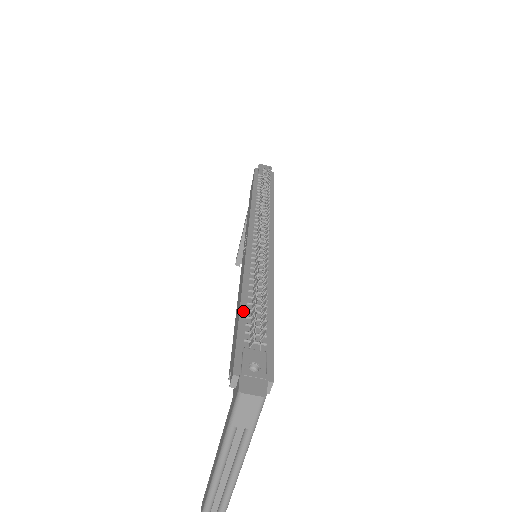
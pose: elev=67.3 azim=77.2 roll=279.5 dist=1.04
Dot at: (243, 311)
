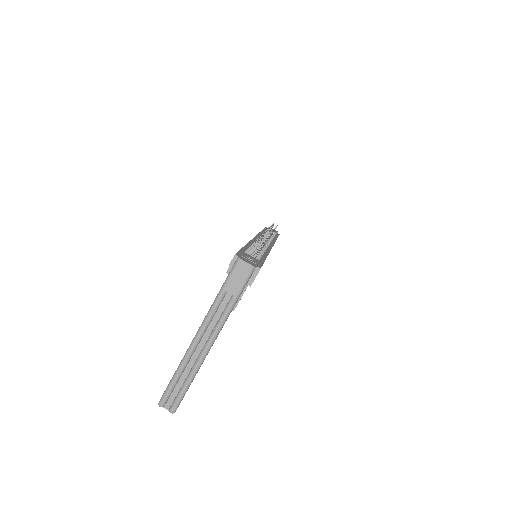
Dot at: (246, 247)
